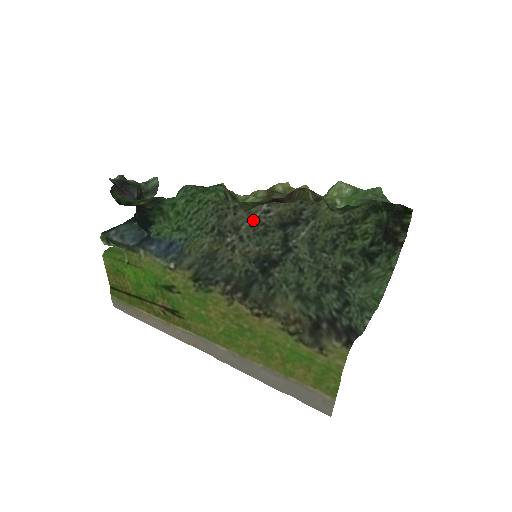
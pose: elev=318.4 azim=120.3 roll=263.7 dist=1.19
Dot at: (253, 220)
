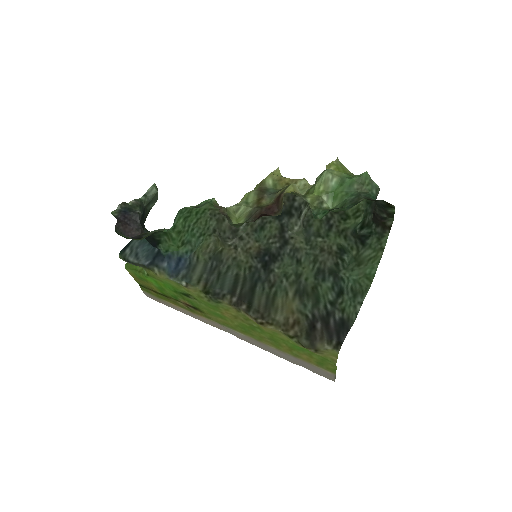
Dot at: occluded
